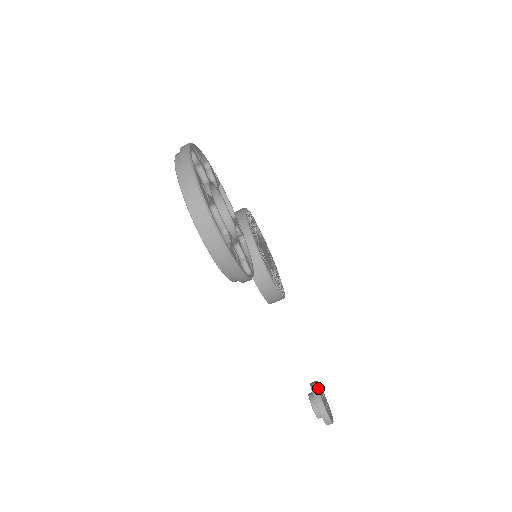
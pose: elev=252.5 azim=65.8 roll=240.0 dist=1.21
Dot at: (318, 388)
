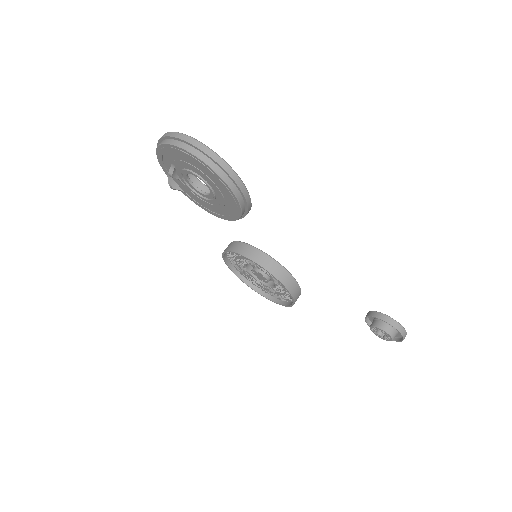
Dot at: (371, 311)
